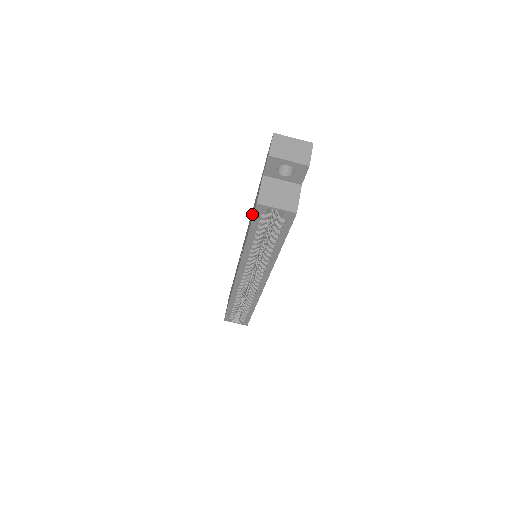
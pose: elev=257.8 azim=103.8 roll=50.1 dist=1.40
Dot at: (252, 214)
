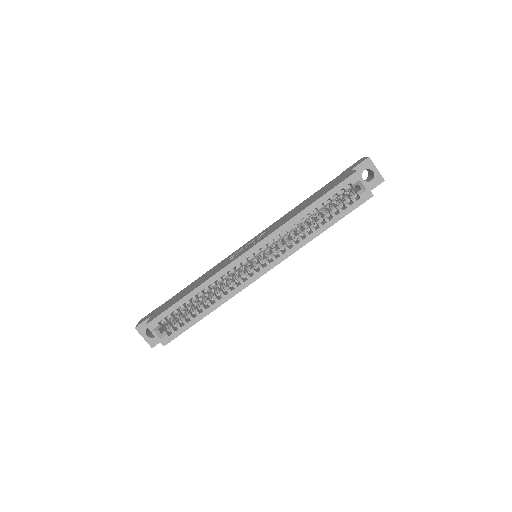
Dot at: (318, 195)
